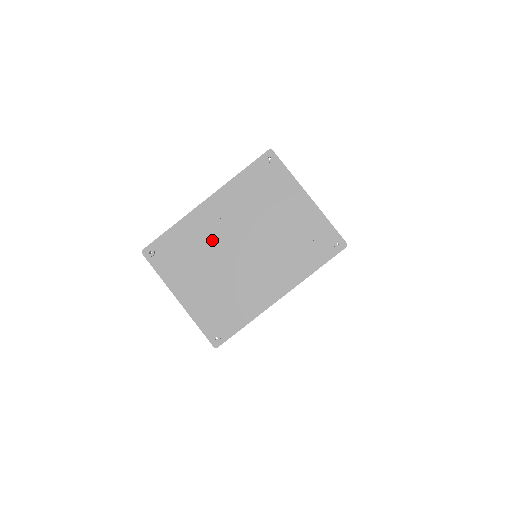
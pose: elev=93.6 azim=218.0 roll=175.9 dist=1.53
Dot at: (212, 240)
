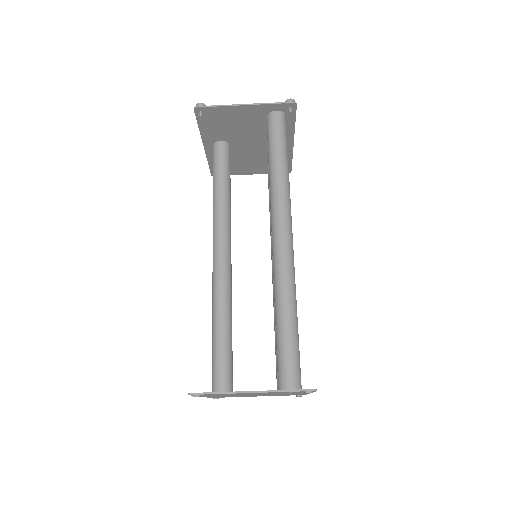
Dot at: occluded
